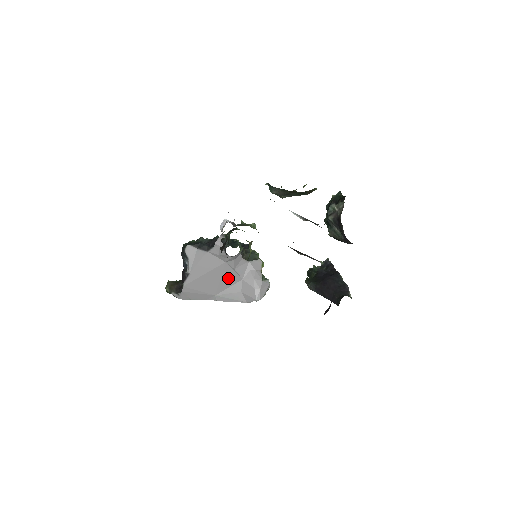
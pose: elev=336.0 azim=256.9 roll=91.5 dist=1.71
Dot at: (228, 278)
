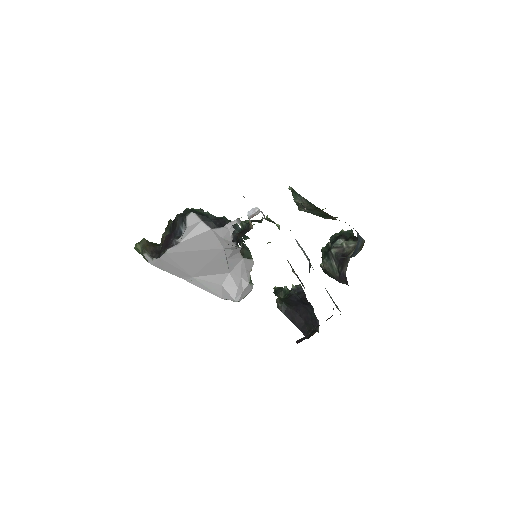
Dot at: (216, 265)
